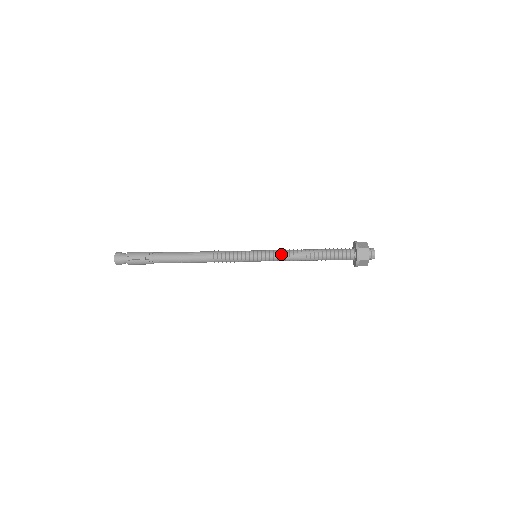
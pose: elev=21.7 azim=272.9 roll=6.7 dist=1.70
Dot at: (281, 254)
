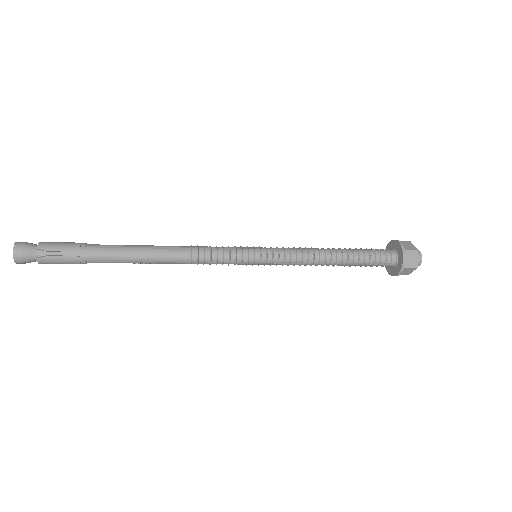
Dot at: (296, 254)
